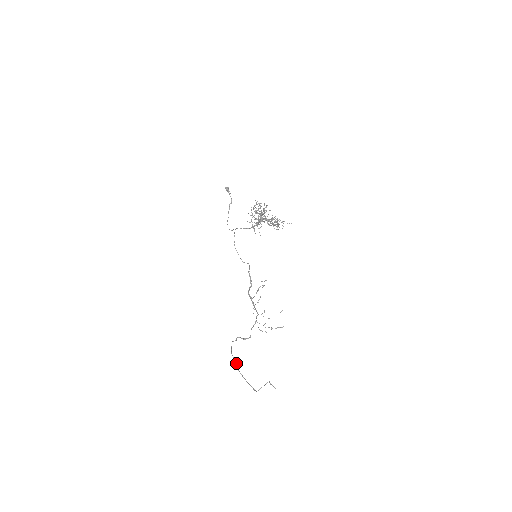
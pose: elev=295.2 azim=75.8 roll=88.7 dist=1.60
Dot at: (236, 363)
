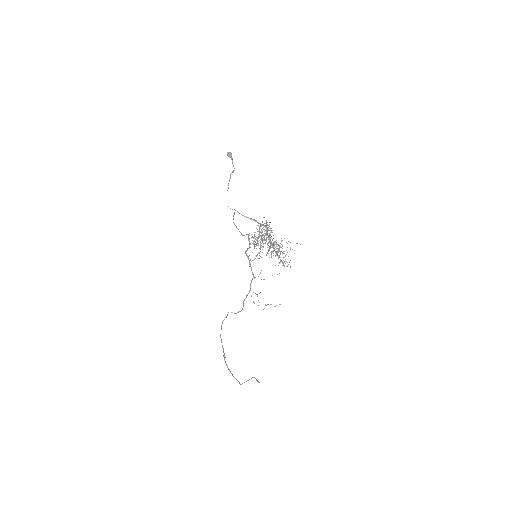
Dot at: (224, 357)
